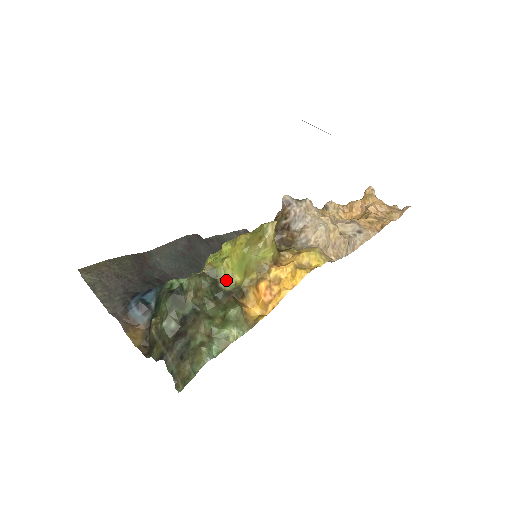
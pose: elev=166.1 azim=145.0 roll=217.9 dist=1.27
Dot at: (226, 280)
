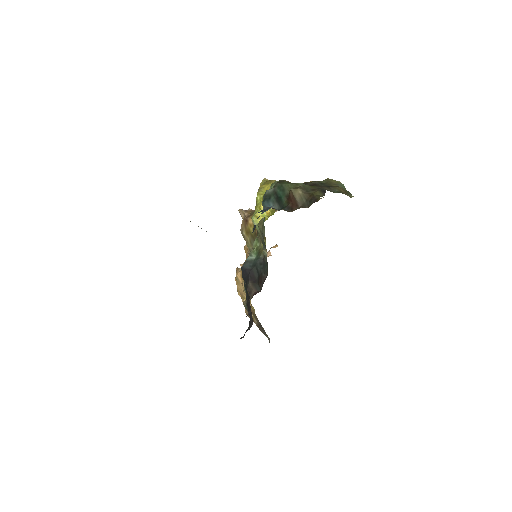
Dot at: occluded
